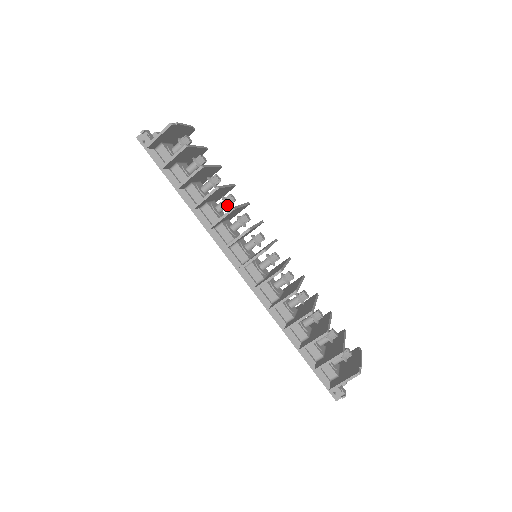
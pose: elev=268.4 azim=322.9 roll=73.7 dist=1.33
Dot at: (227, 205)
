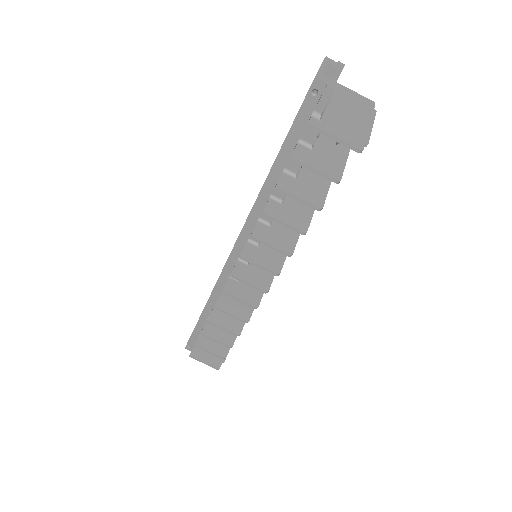
Dot at: occluded
